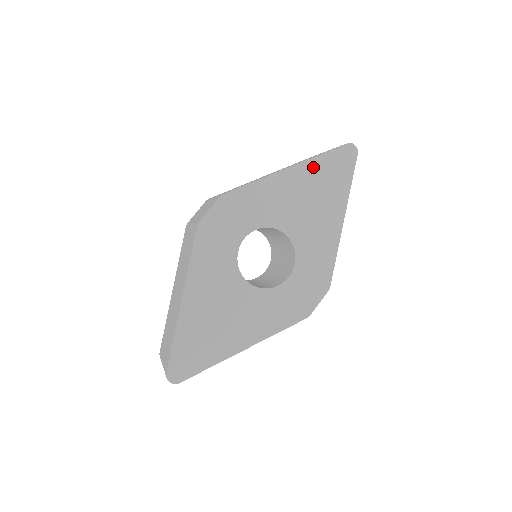
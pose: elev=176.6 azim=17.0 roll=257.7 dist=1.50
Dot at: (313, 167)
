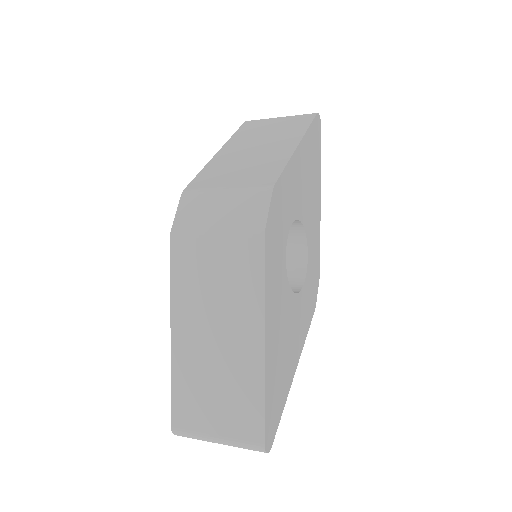
Dot at: (307, 142)
